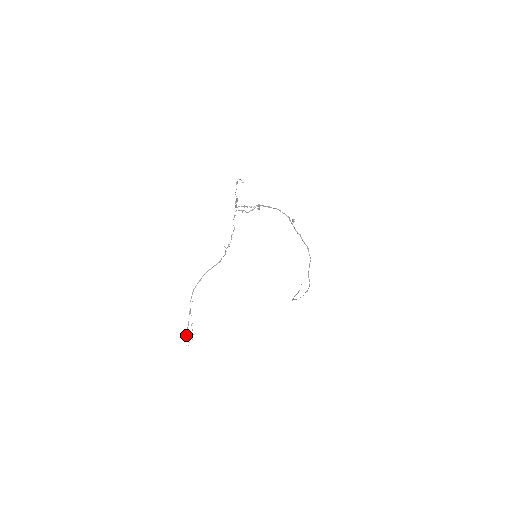
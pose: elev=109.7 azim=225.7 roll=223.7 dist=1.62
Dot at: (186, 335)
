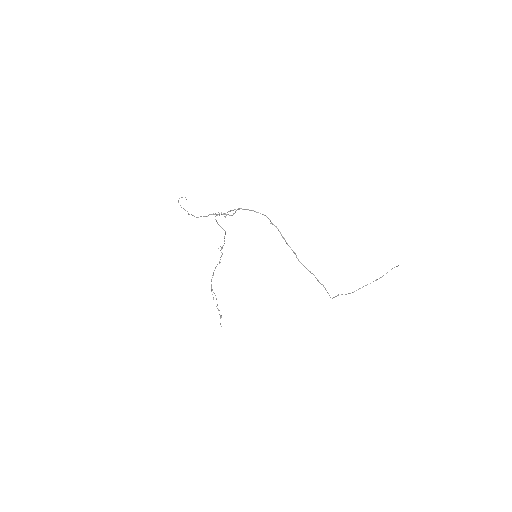
Dot at: (221, 317)
